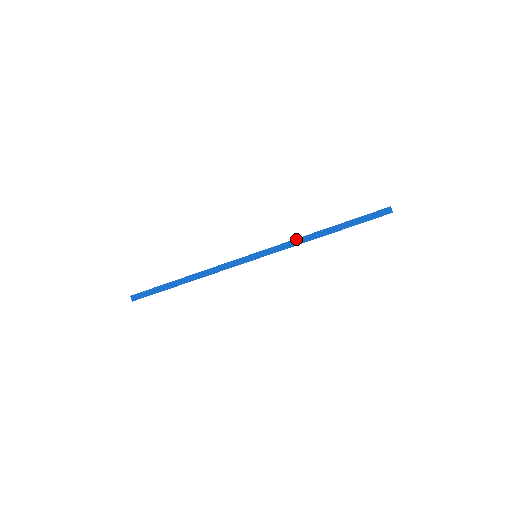
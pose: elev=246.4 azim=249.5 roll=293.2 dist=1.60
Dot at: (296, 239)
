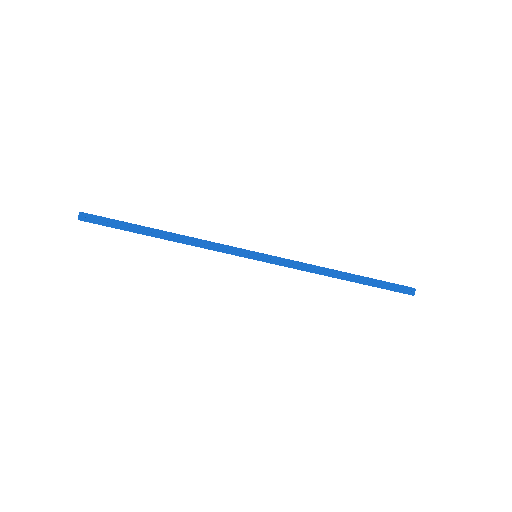
Dot at: (309, 264)
